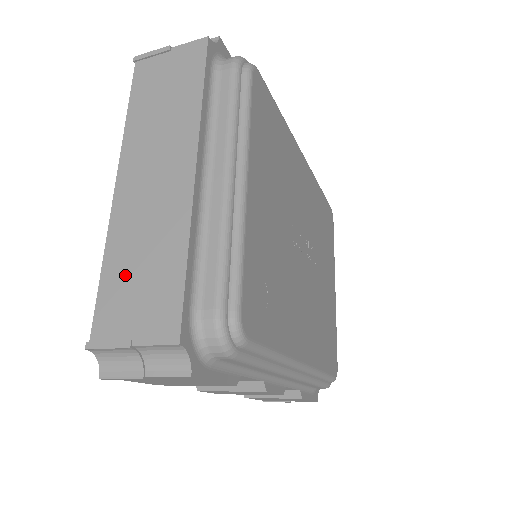
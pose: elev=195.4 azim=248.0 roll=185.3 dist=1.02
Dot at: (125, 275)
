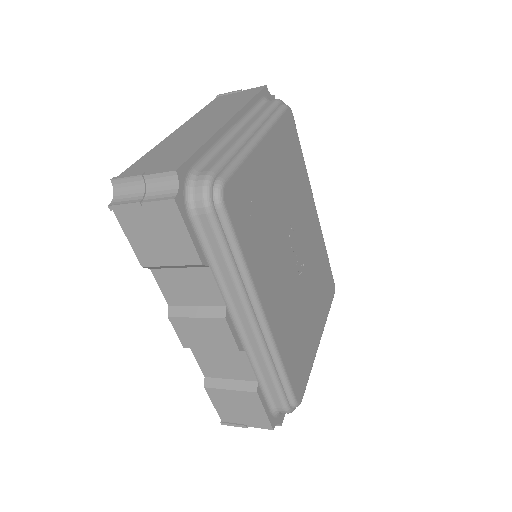
Dot at: (158, 155)
